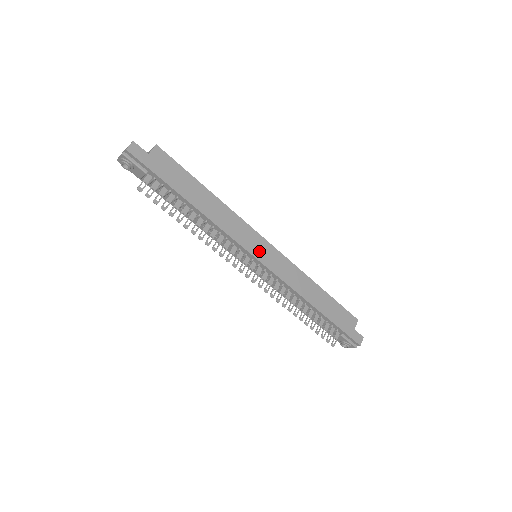
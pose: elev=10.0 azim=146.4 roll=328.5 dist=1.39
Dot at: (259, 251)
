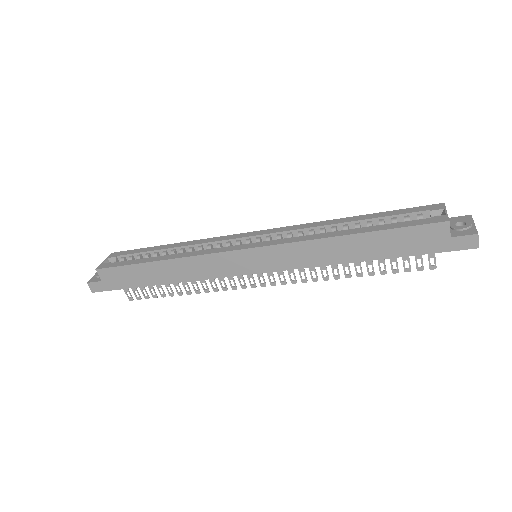
Dot at: (246, 266)
